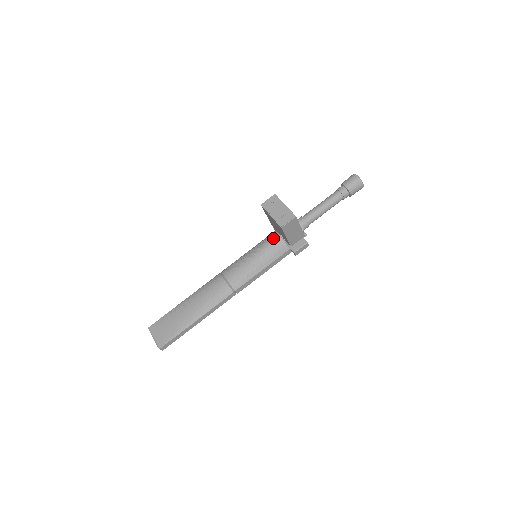
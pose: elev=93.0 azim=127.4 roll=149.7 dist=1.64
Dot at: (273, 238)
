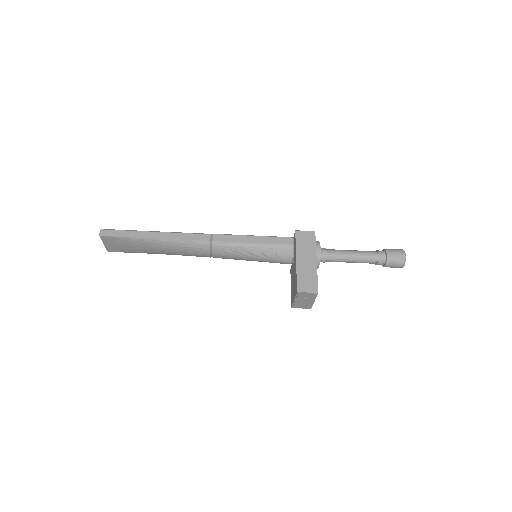
Dot at: (284, 262)
